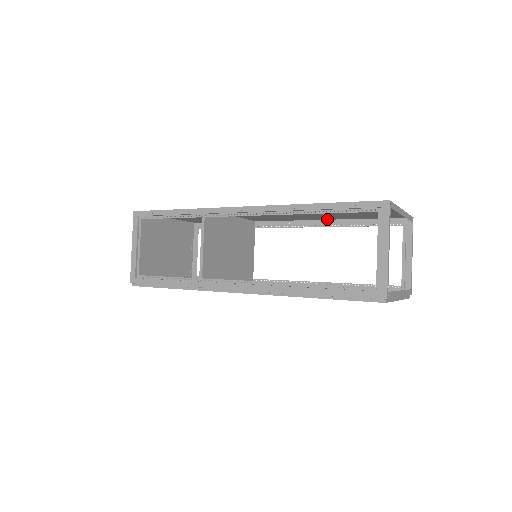
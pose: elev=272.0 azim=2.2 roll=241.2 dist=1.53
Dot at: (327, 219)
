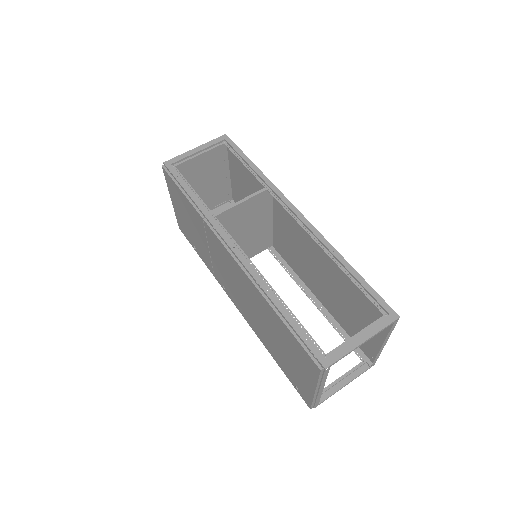
Dot at: (320, 299)
